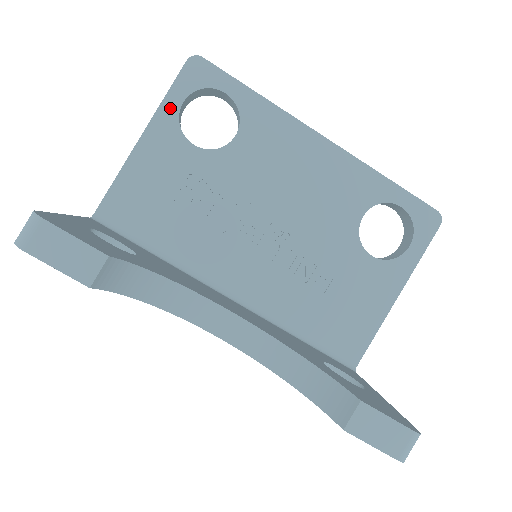
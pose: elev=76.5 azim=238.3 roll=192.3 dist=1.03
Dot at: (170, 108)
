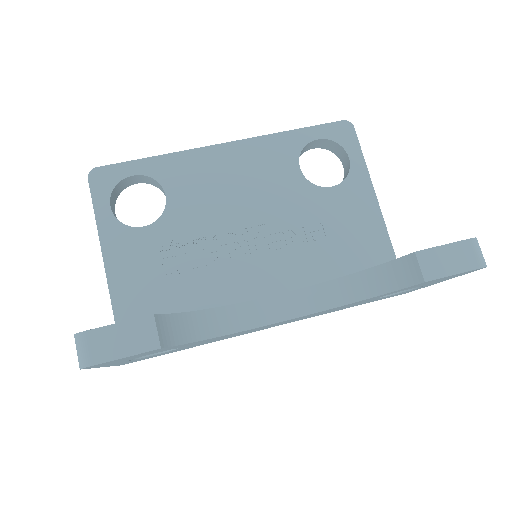
Dot at: (105, 218)
